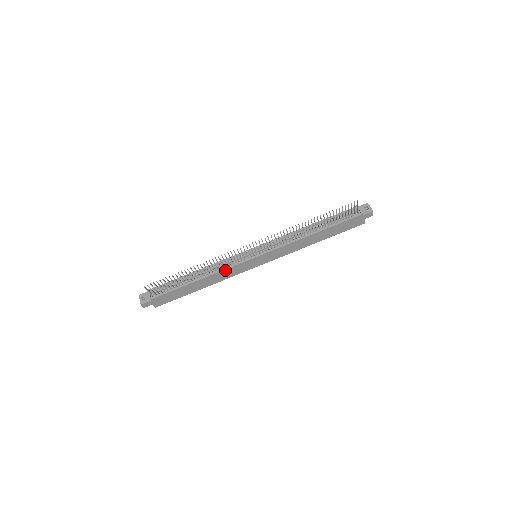
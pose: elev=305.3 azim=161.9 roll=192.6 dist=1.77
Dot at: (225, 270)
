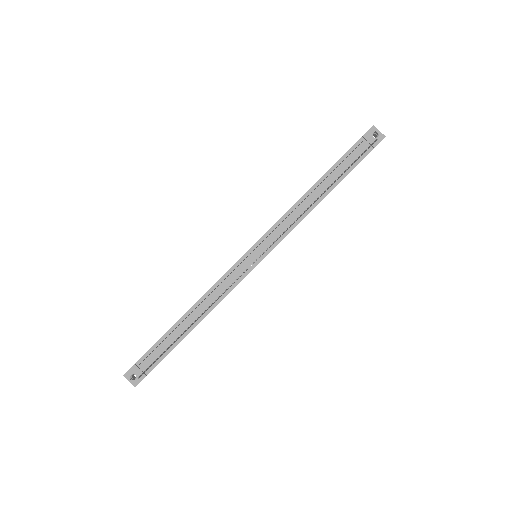
Dot at: occluded
